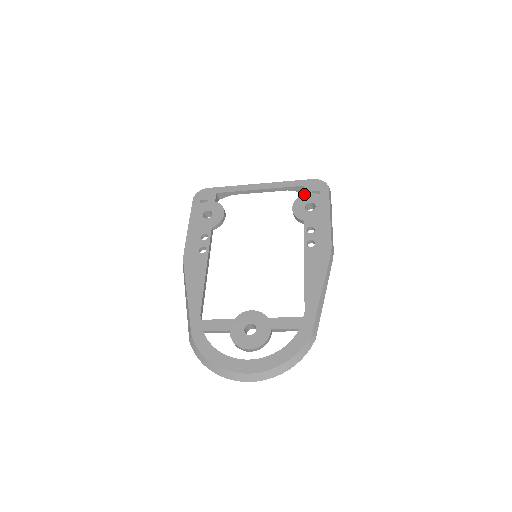
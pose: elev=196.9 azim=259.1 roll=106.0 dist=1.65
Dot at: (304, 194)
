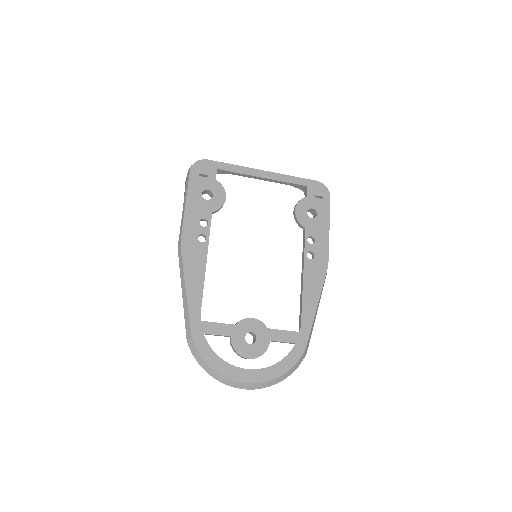
Dot at: (307, 196)
